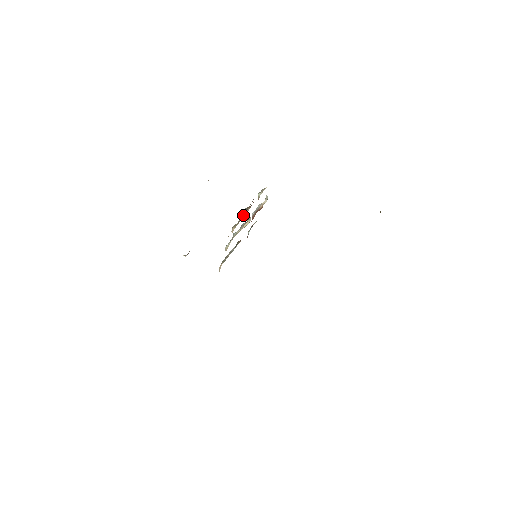
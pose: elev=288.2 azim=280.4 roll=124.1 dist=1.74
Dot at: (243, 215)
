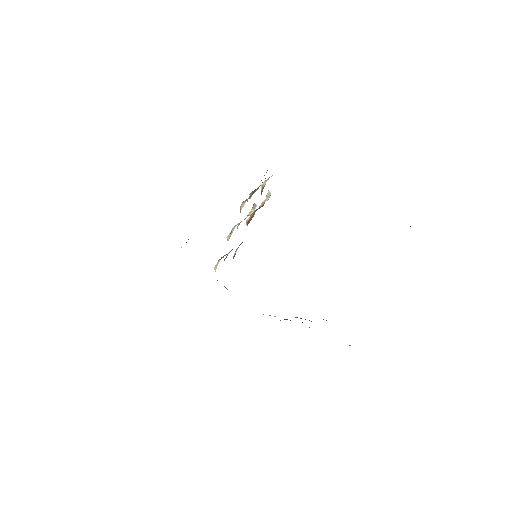
Dot at: occluded
